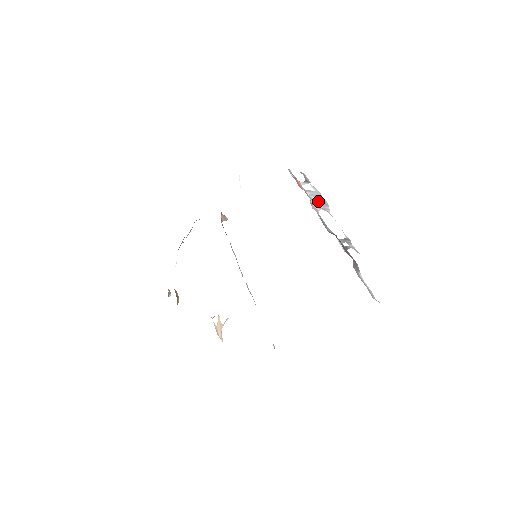
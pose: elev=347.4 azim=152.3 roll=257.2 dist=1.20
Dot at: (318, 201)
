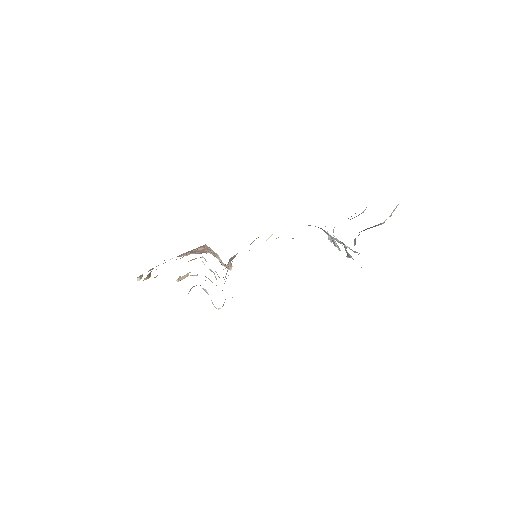
Dot at: occluded
